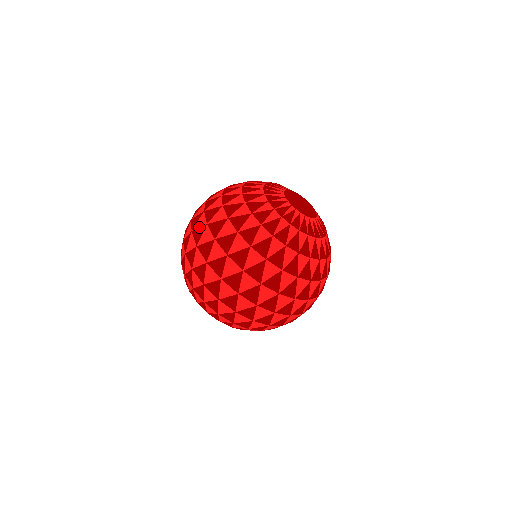
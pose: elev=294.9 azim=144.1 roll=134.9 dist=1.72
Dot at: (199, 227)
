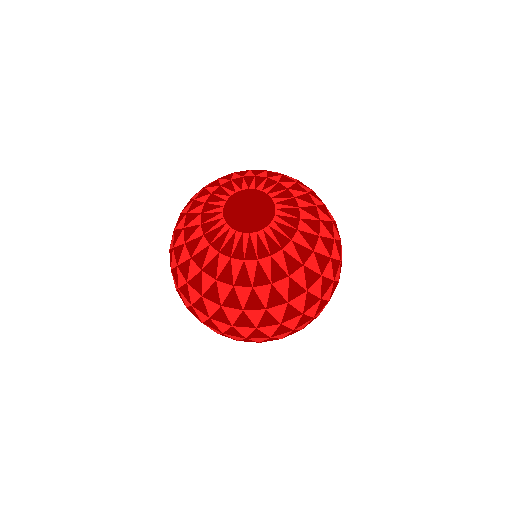
Dot at: occluded
